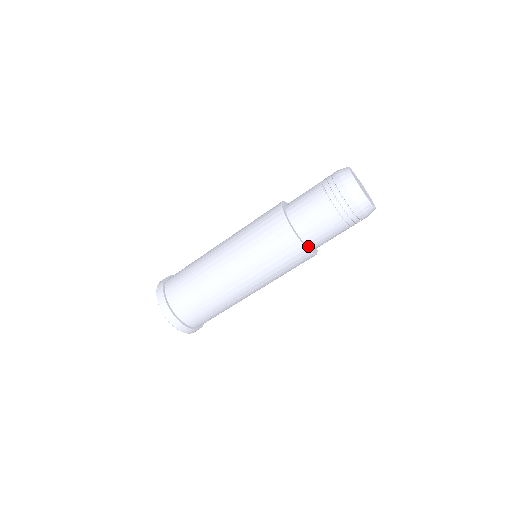
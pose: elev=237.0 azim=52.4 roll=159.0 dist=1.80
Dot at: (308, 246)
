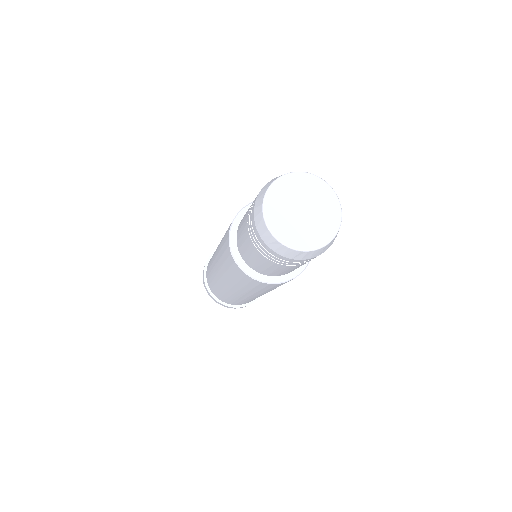
Dot at: occluded
